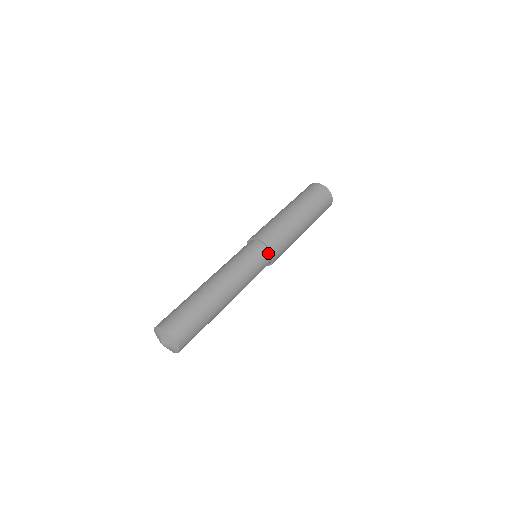
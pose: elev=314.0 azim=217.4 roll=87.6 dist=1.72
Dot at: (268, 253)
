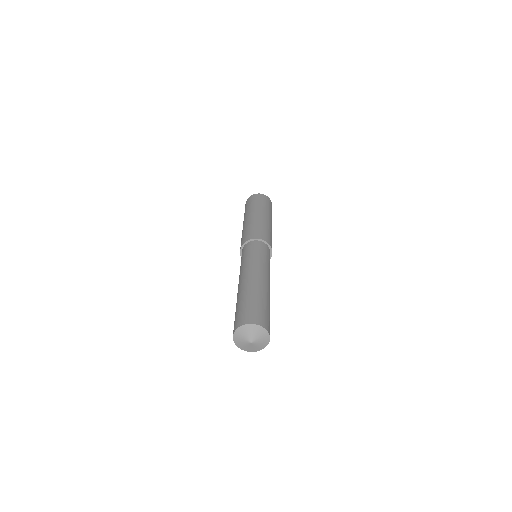
Dot at: (270, 251)
